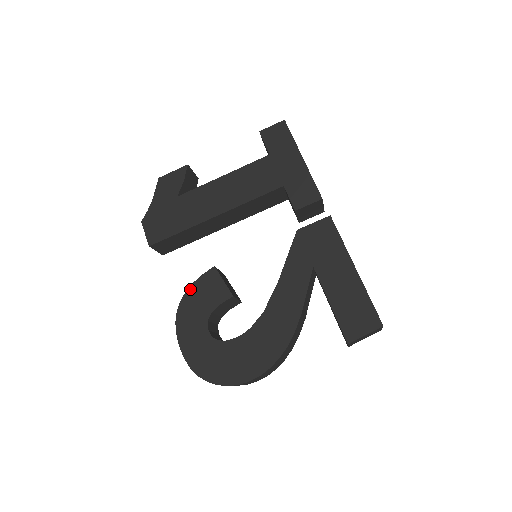
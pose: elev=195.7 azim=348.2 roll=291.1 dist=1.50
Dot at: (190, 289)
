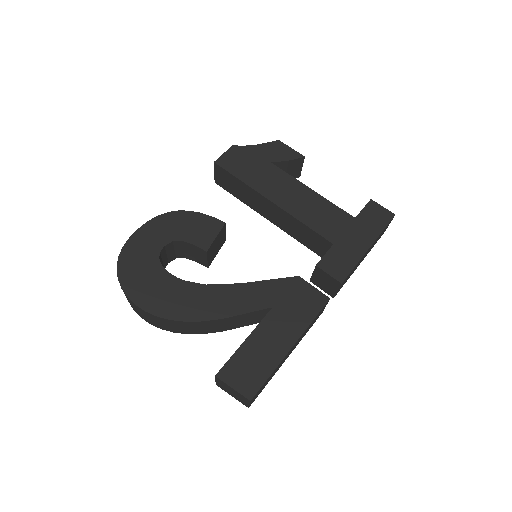
Dot at: (194, 213)
